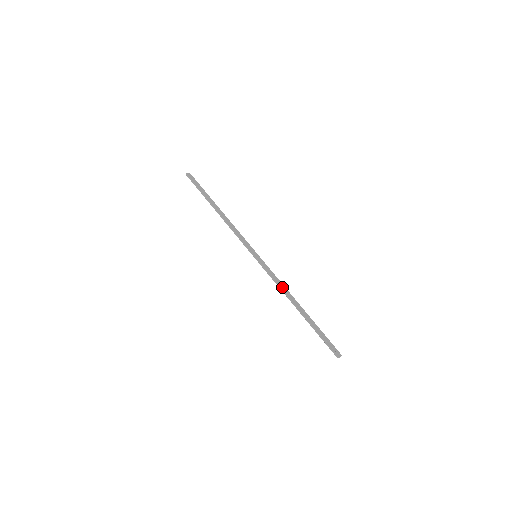
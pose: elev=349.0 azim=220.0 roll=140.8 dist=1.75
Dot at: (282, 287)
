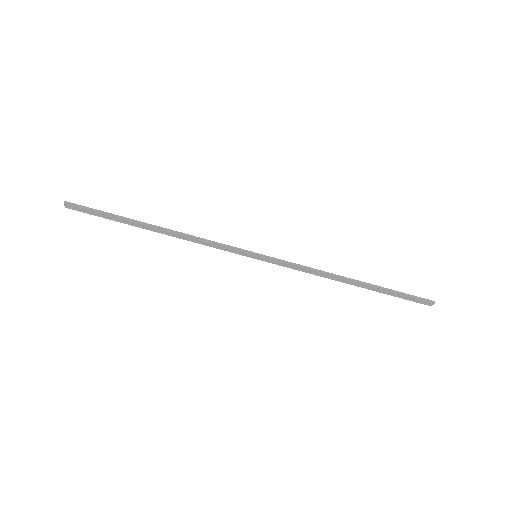
Dot at: (317, 271)
